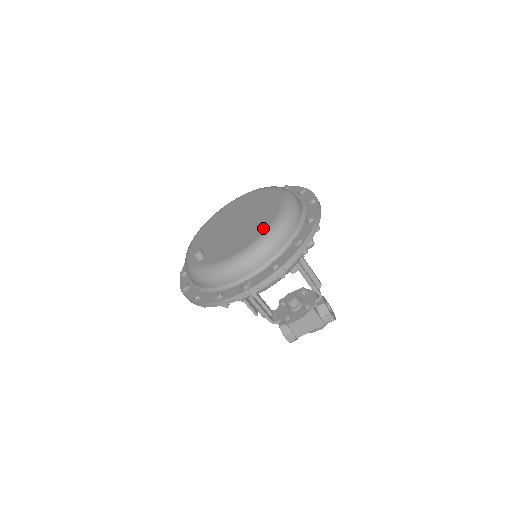
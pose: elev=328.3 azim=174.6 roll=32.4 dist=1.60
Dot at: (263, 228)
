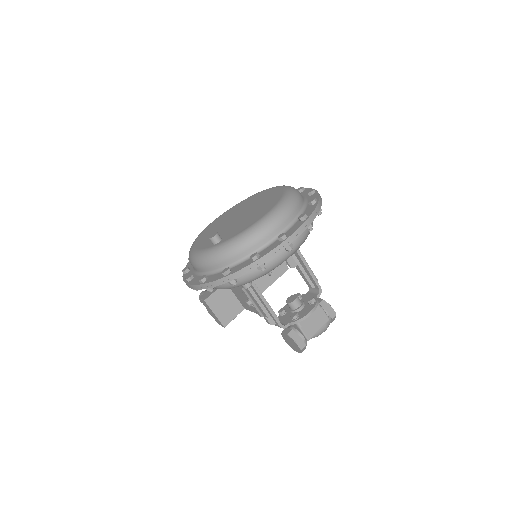
Dot at: (277, 198)
